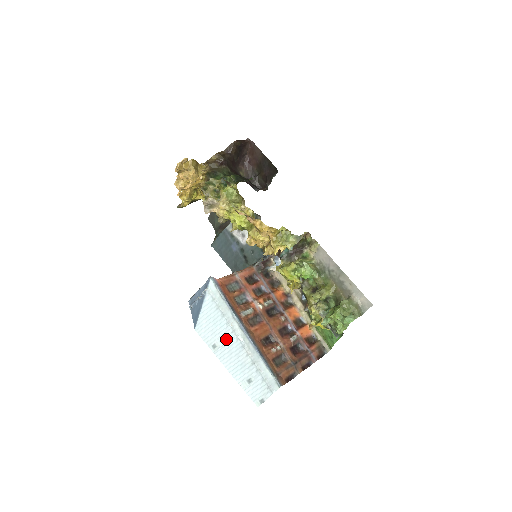
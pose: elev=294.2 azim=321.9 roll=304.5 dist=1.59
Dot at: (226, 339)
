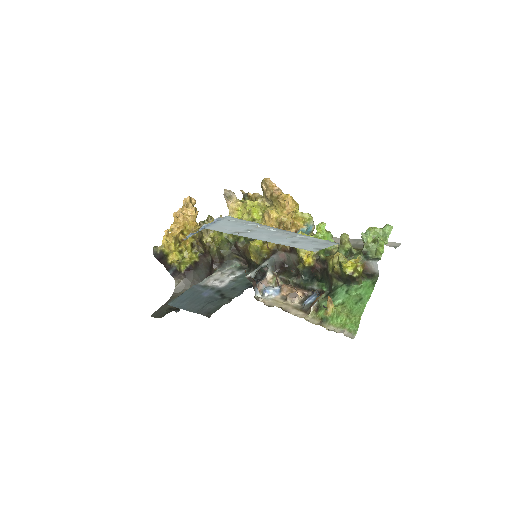
Dot at: (252, 230)
